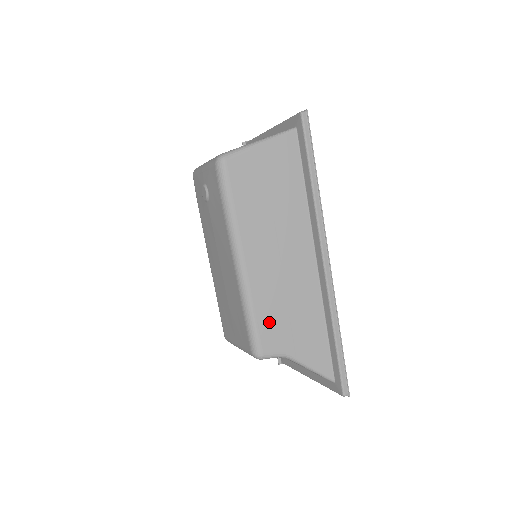
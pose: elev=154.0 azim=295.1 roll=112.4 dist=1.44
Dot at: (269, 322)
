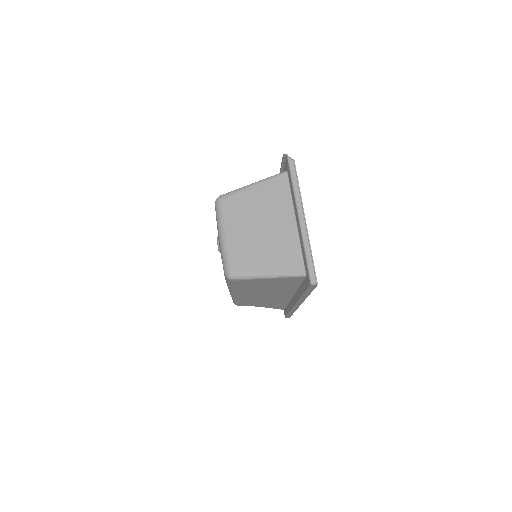
Dot at: (247, 303)
